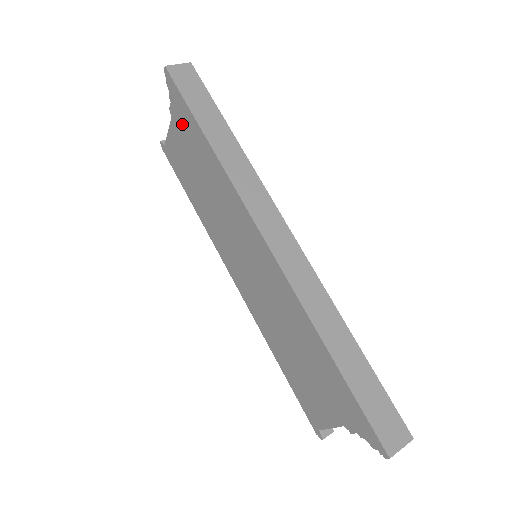
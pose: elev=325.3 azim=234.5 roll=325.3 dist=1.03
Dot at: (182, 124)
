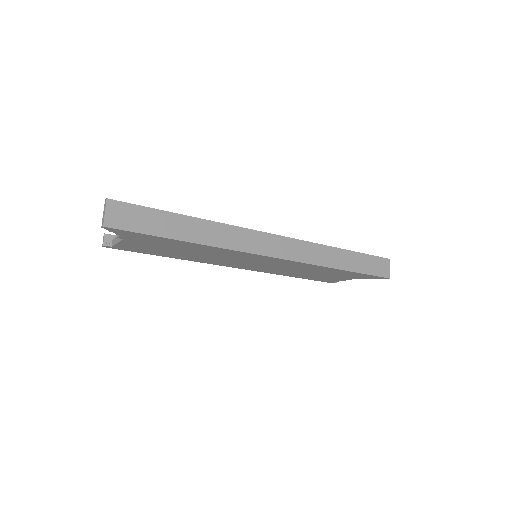
Dot at: (145, 241)
